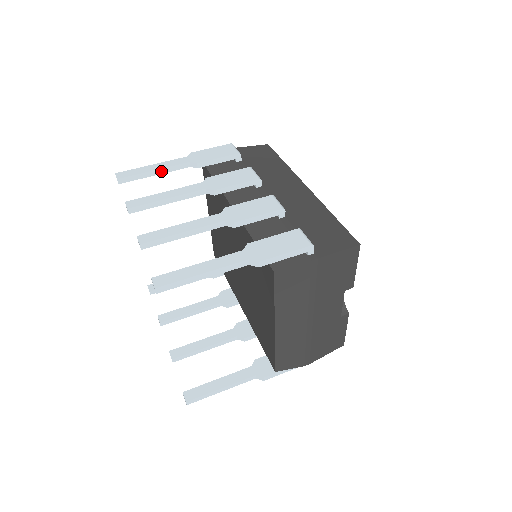
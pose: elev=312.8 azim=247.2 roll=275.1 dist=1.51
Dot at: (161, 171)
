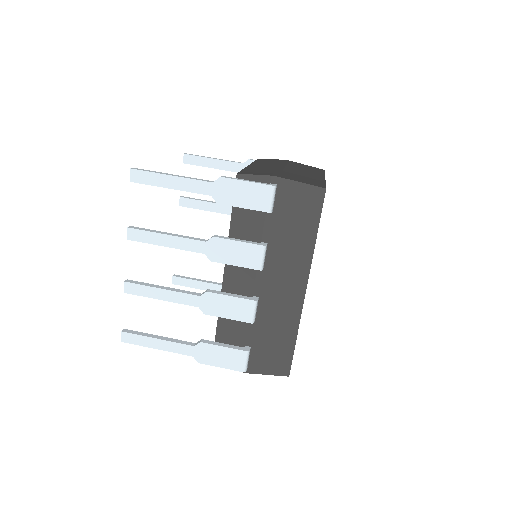
Dot at: (179, 189)
